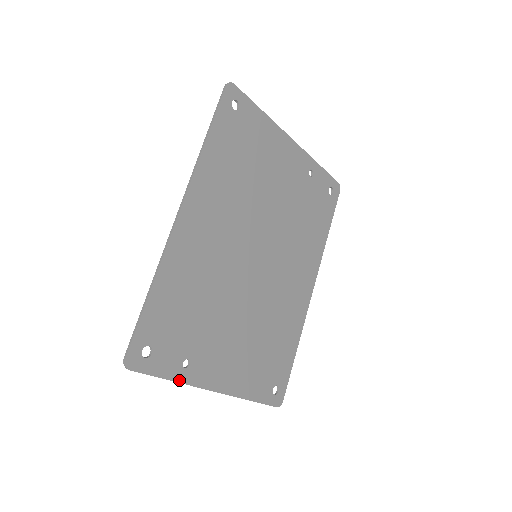
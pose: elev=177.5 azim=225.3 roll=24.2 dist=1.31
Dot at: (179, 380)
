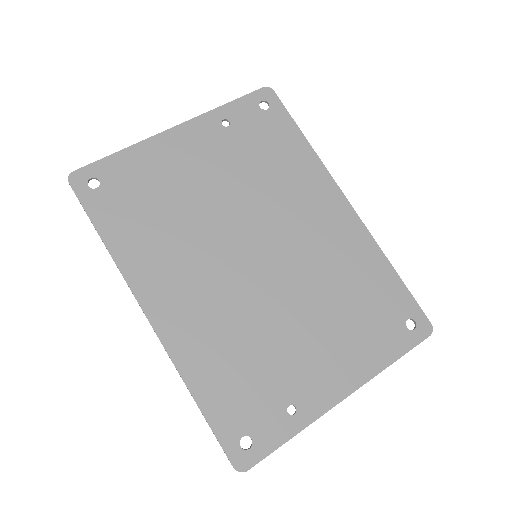
Dot at: (300, 428)
